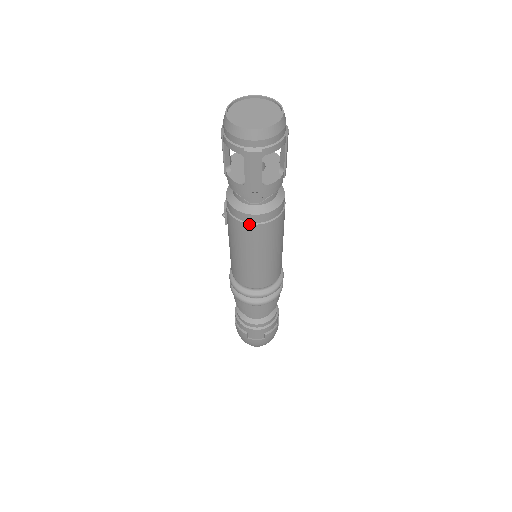
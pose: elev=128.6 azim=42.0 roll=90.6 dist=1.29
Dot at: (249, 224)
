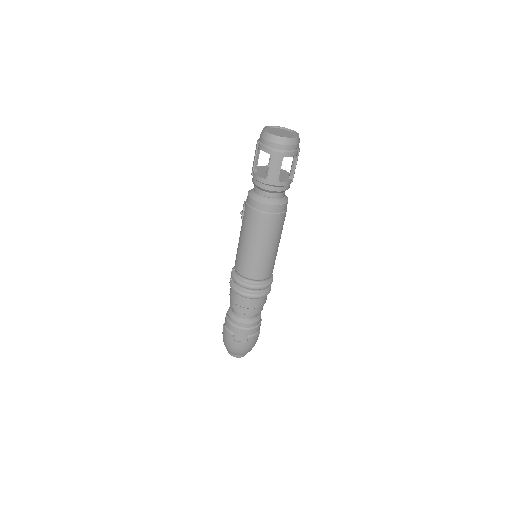
Dot at: (262, 213)
